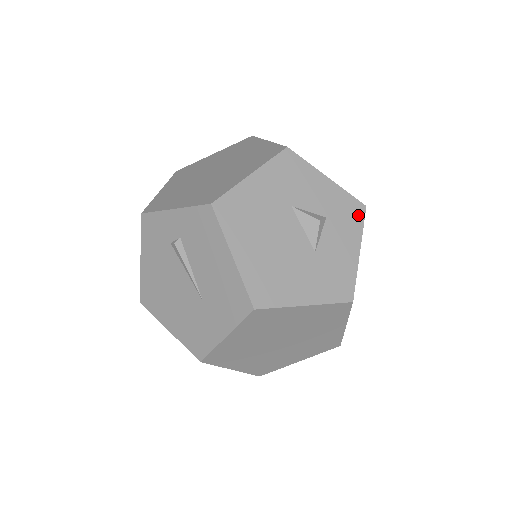
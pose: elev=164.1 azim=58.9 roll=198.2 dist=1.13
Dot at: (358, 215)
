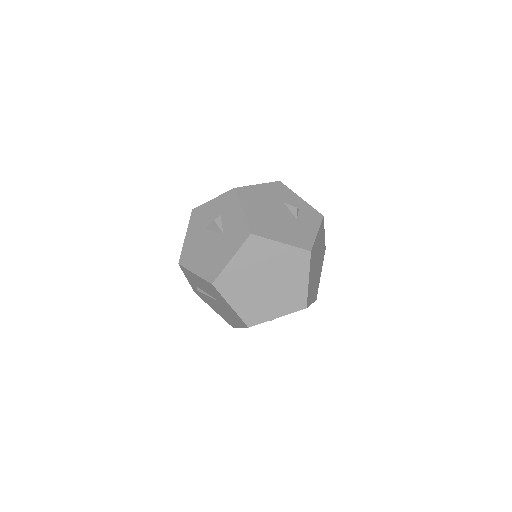
Dot at: (233, 196)
